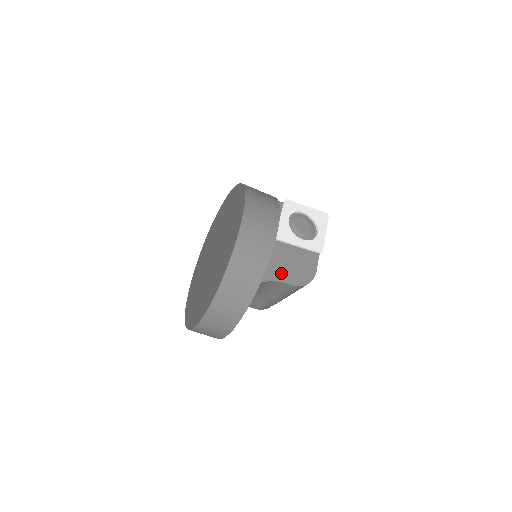
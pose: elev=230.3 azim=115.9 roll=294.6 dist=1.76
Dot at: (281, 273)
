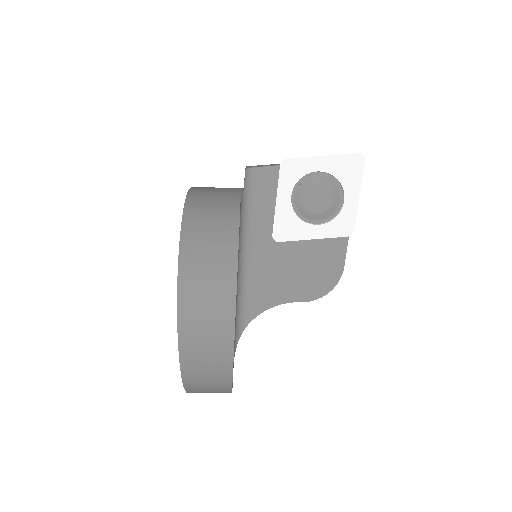
Dot at: (288, 290)
